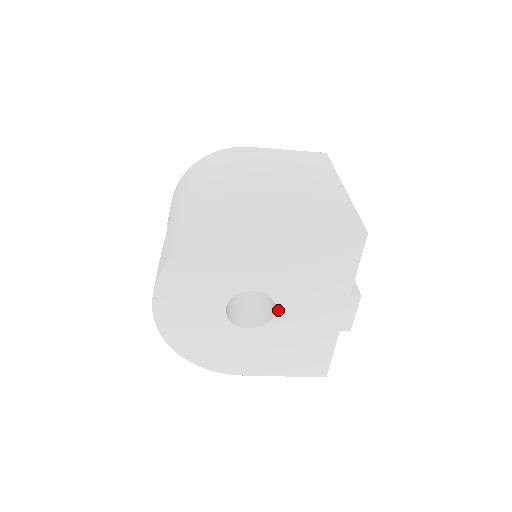
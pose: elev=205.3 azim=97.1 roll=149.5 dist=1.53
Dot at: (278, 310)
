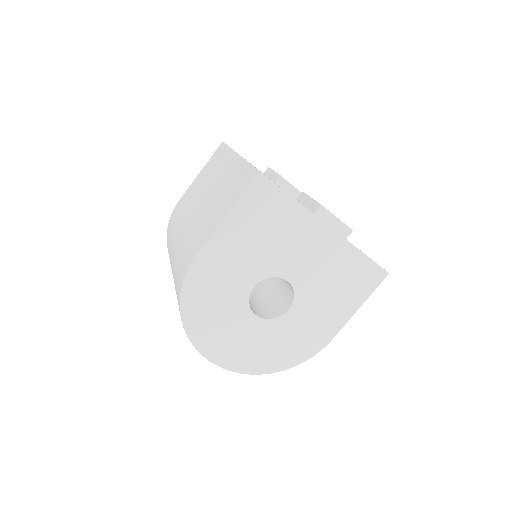
Dot at: (287, 278)
